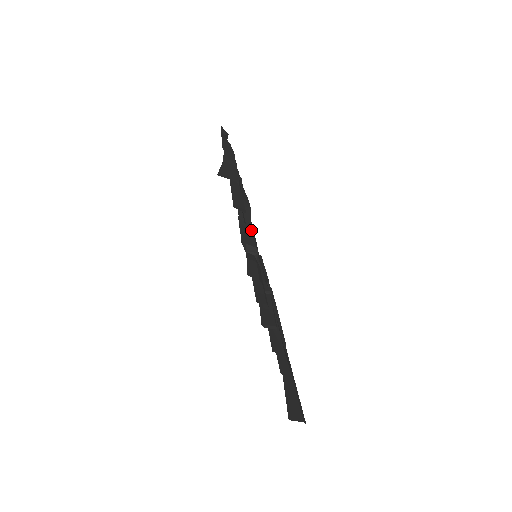
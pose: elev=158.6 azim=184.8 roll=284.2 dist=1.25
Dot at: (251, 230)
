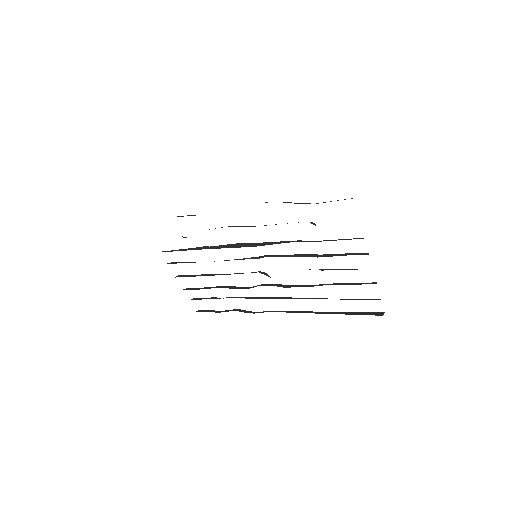
Dot at: occluded
